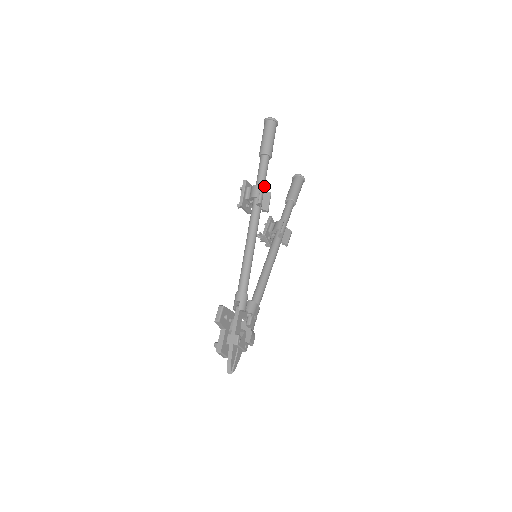
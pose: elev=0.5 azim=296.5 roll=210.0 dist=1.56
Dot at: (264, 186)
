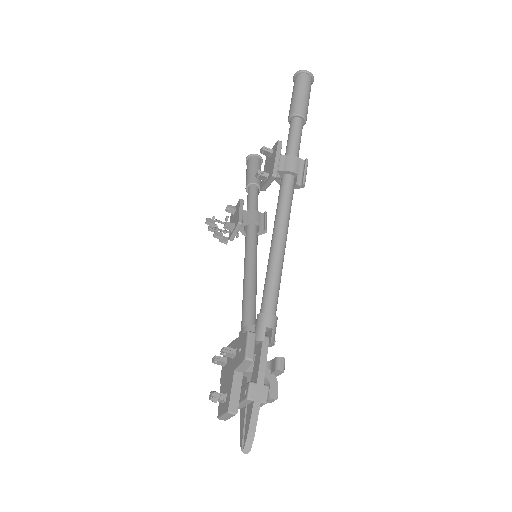
Dot at: occluded
